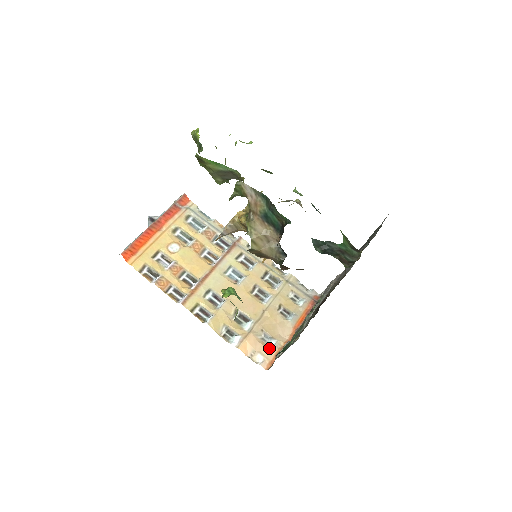
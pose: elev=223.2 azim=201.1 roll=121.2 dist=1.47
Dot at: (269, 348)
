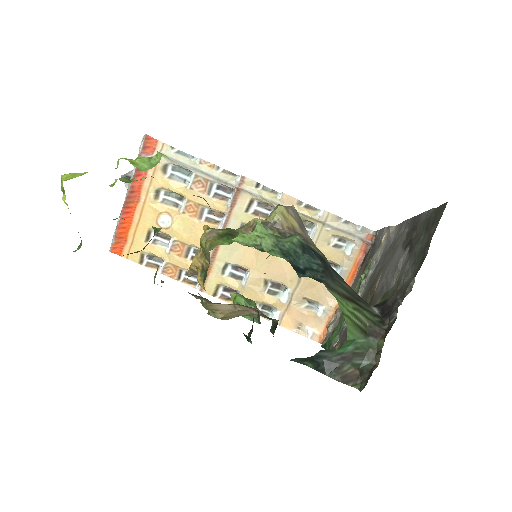
Dot at: (317, 318)
